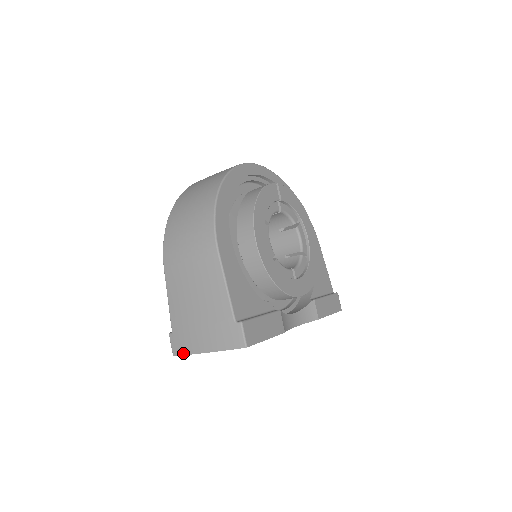
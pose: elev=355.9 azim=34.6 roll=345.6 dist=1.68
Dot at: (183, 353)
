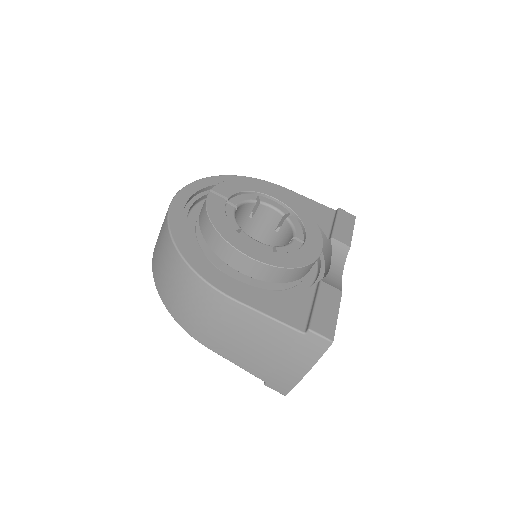
Dot at: (290, 388)
